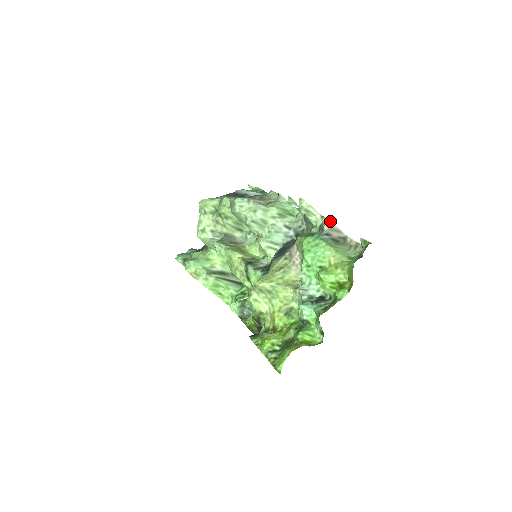
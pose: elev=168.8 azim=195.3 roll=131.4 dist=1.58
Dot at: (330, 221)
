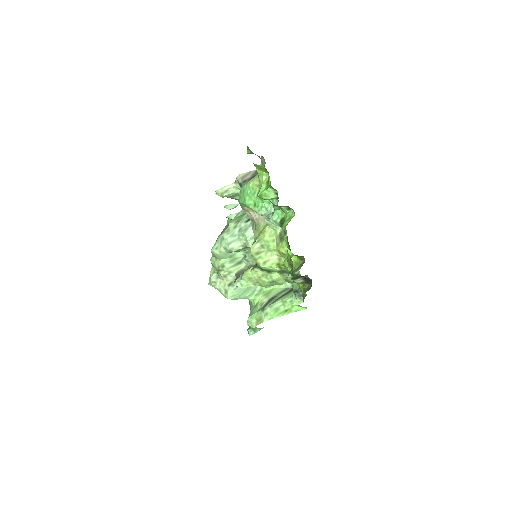
Dot at: (238, 176)
